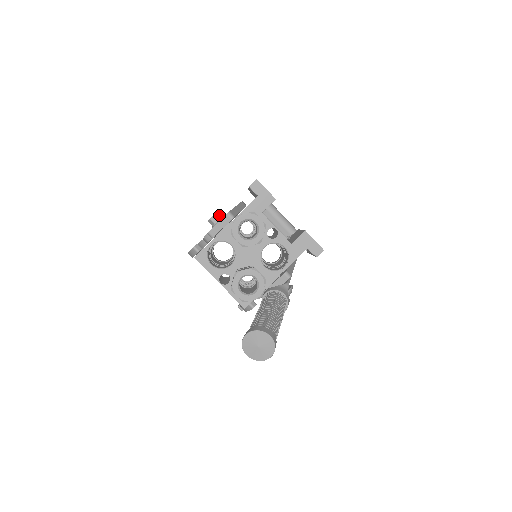
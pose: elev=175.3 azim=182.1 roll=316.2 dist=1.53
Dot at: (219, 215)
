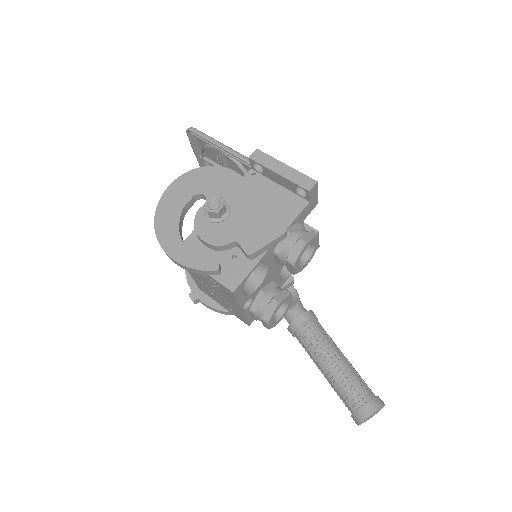
Dot at: (223, 202)
